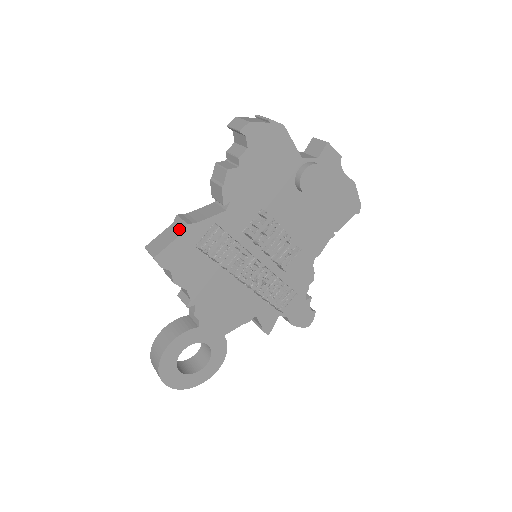
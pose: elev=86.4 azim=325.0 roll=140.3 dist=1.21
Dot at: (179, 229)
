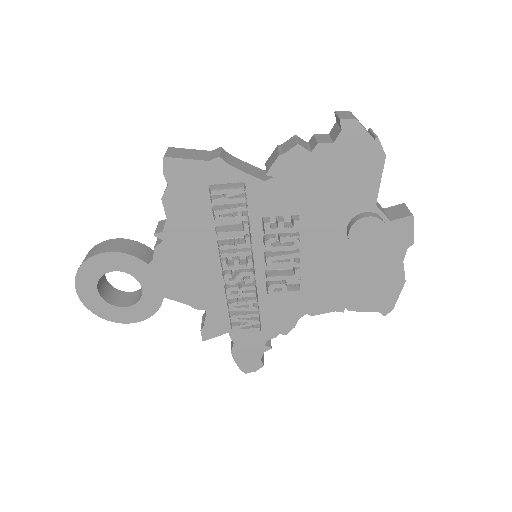
Dot at: (210, 157)
